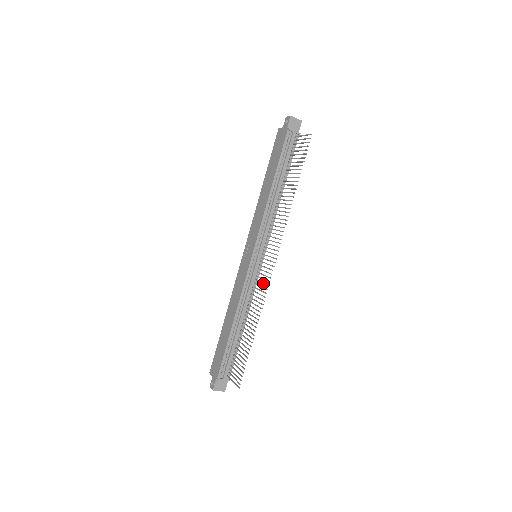
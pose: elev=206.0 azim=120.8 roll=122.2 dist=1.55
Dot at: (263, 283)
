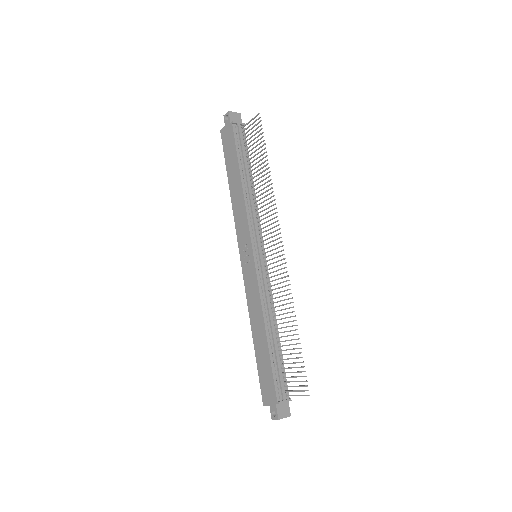
Dot at: (279, 274)
